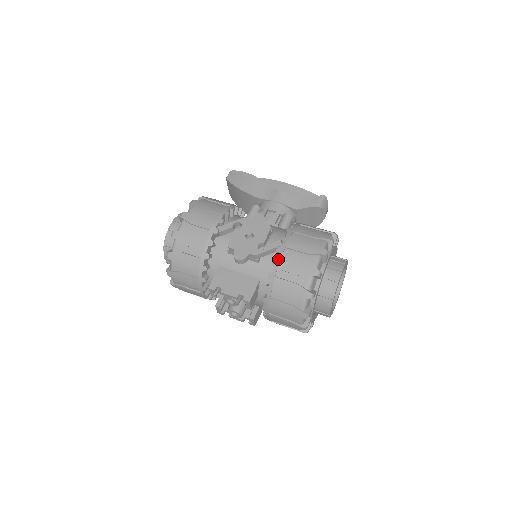
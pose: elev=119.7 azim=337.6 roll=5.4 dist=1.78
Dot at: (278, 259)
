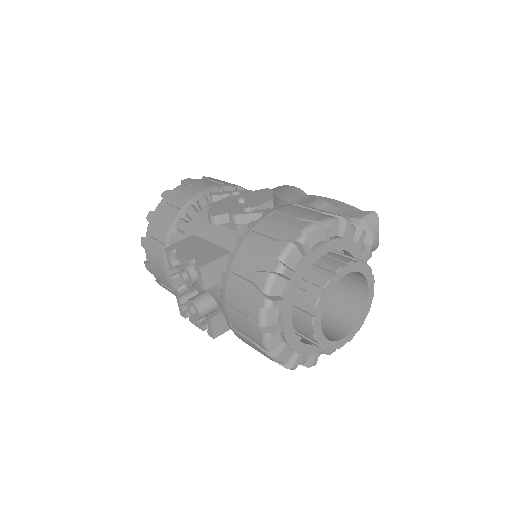
Dot at: (258, 220)
